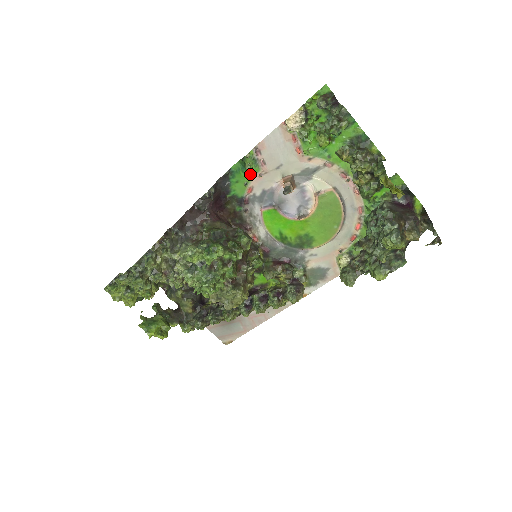
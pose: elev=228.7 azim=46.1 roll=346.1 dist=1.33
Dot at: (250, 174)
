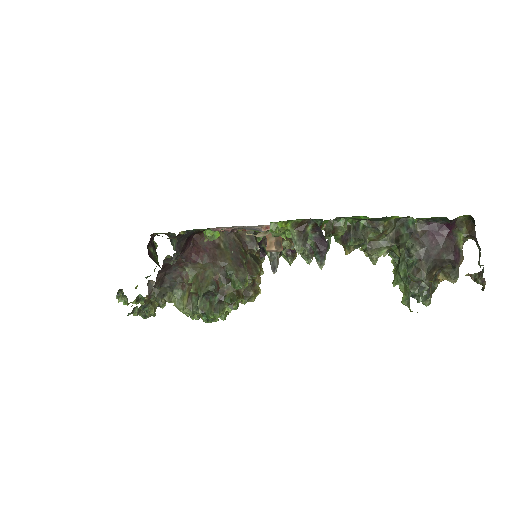
Dot at: occluded
